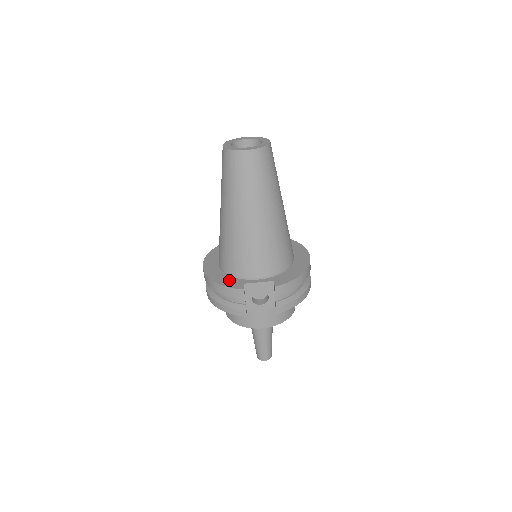
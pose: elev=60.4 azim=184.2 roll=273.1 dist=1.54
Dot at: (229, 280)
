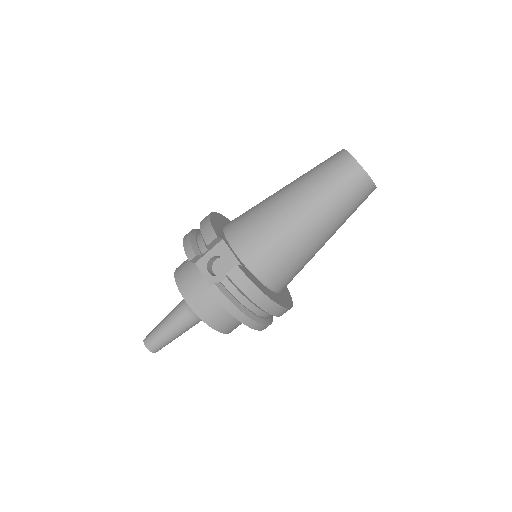
Dot at: (219, 228)
